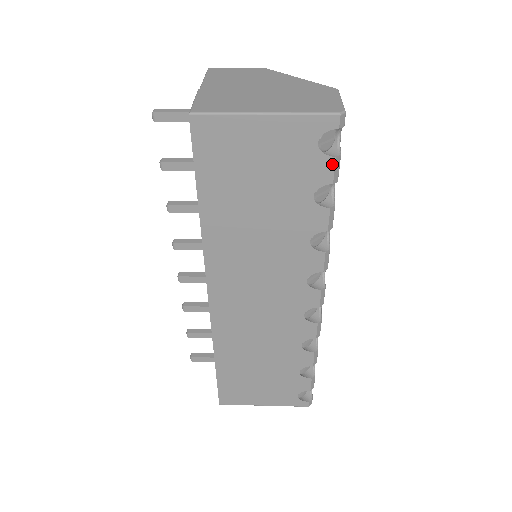
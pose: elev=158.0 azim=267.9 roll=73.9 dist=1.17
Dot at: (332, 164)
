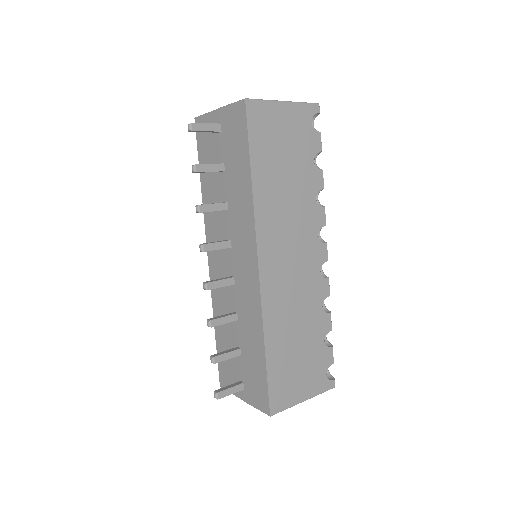
Dot at: (320, 137)
